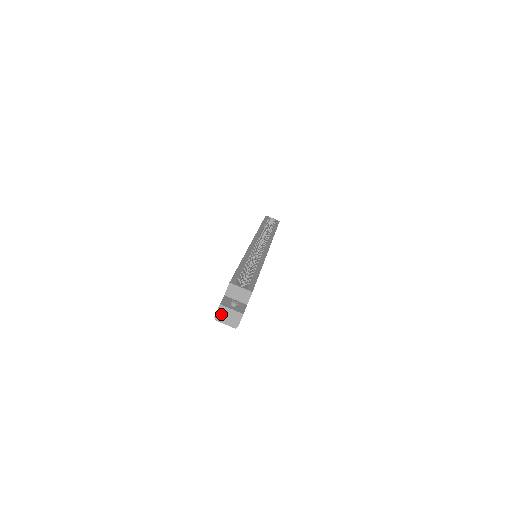
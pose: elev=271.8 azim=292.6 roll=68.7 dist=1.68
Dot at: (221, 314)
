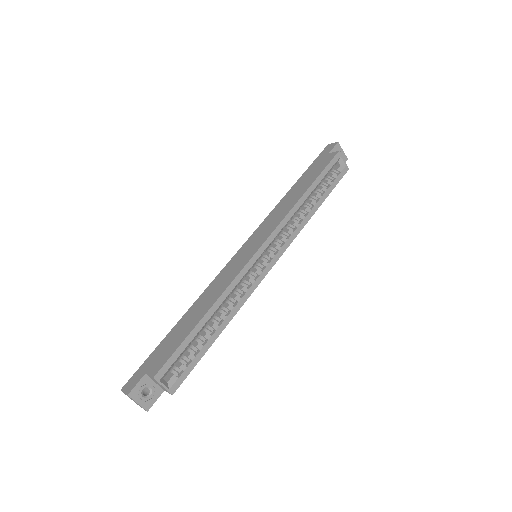
Dot at: (127, 395)
